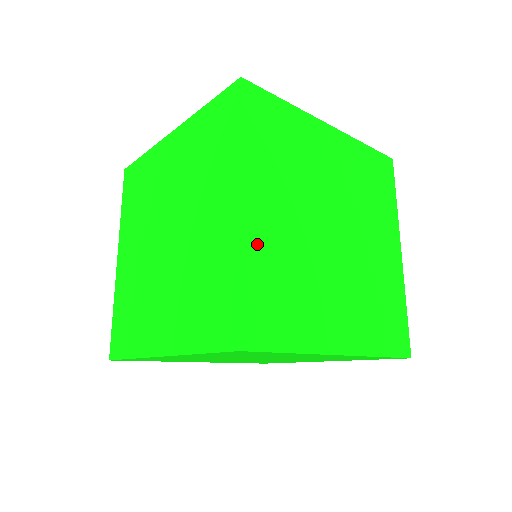
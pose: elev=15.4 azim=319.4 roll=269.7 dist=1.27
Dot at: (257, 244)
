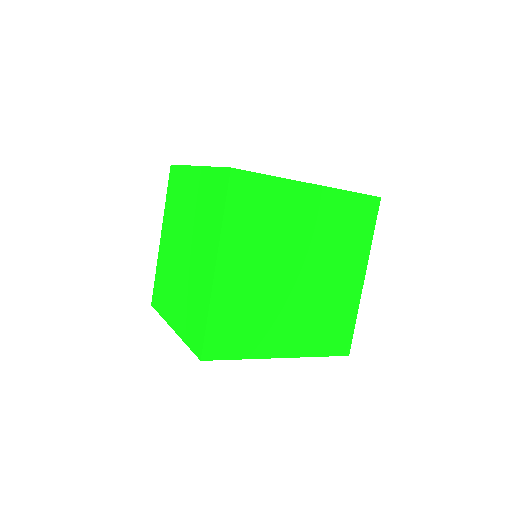
Dot at: (225, 294)
